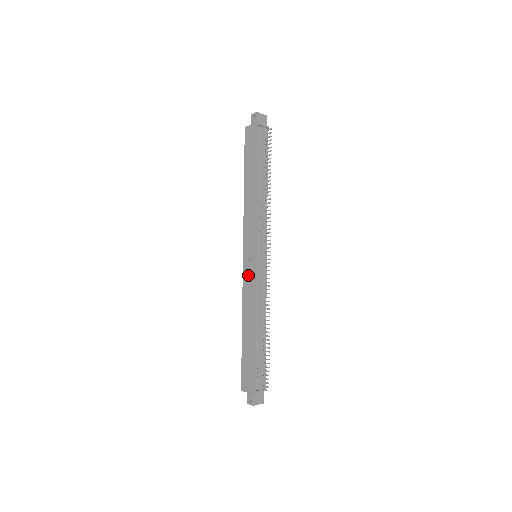
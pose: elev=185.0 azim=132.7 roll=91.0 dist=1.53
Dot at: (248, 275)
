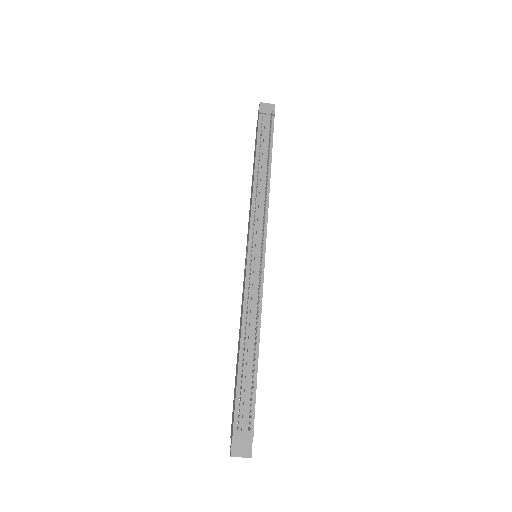
Dot at: (244, 279)
